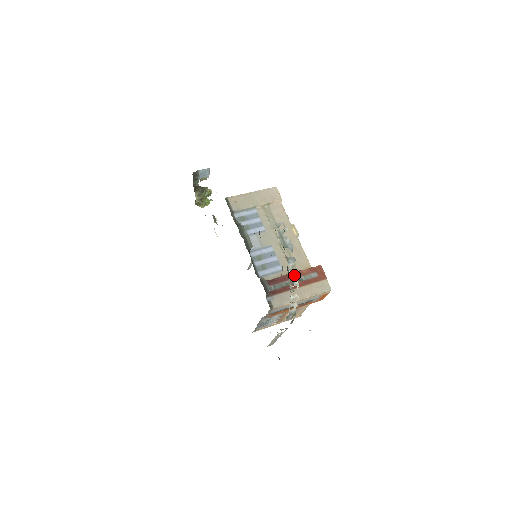
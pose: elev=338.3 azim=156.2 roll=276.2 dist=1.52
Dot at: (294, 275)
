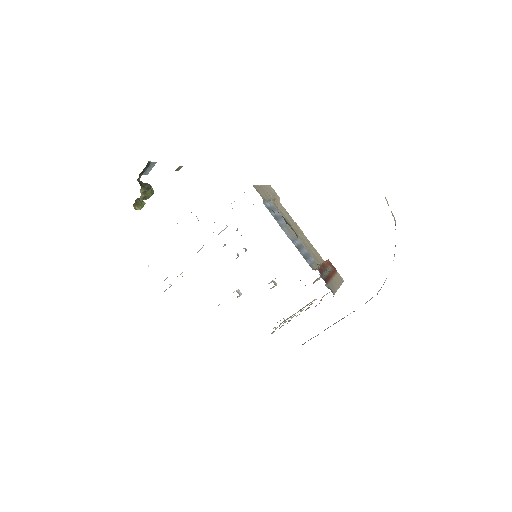
Dot at: (324, 266)
